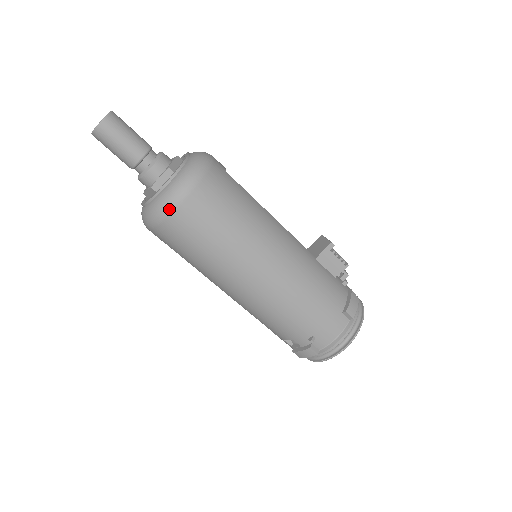
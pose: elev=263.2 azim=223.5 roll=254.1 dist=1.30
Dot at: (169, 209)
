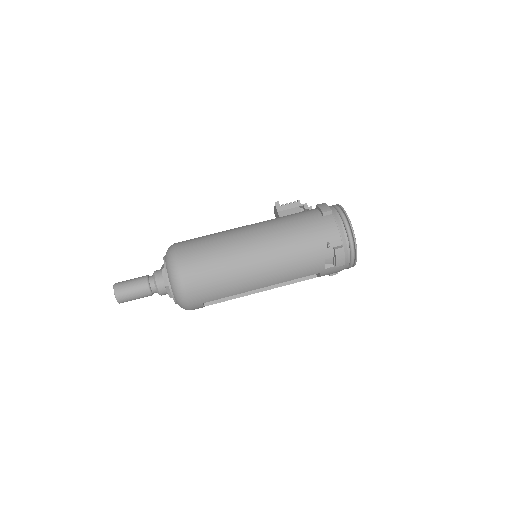
Dot at: (179, 279)
